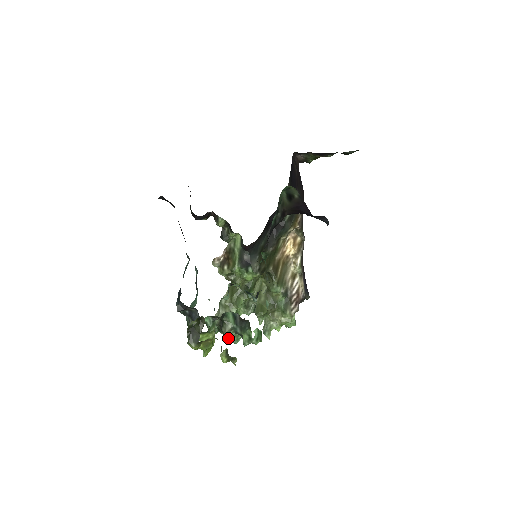
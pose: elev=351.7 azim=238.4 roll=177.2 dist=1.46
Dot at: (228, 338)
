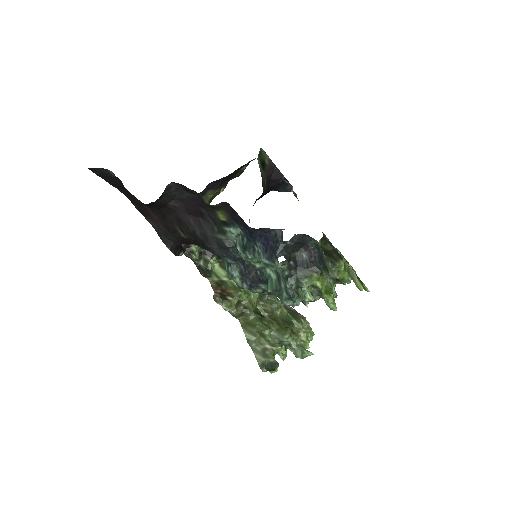
Dot at: occluded
